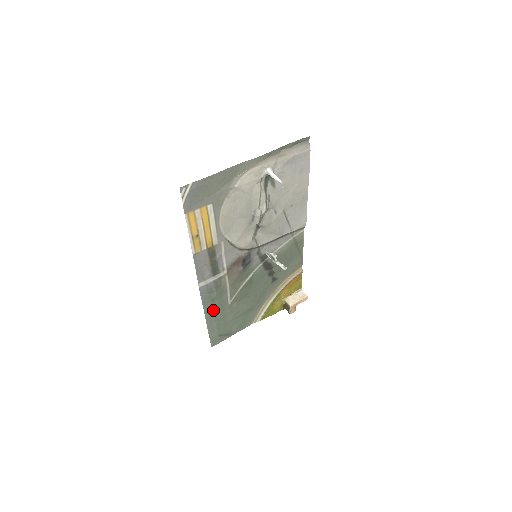
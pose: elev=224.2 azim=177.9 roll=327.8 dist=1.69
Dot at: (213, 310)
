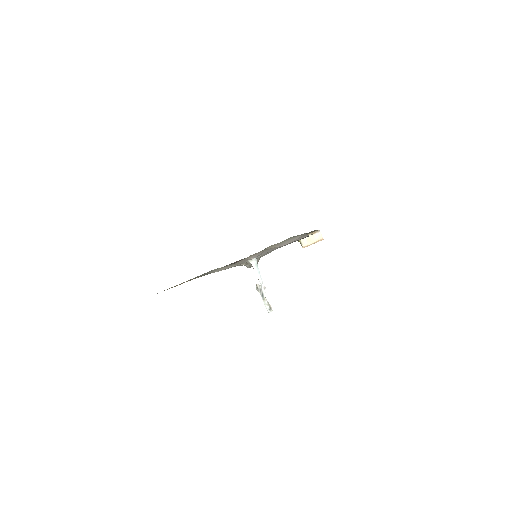
Dot at: occluded
